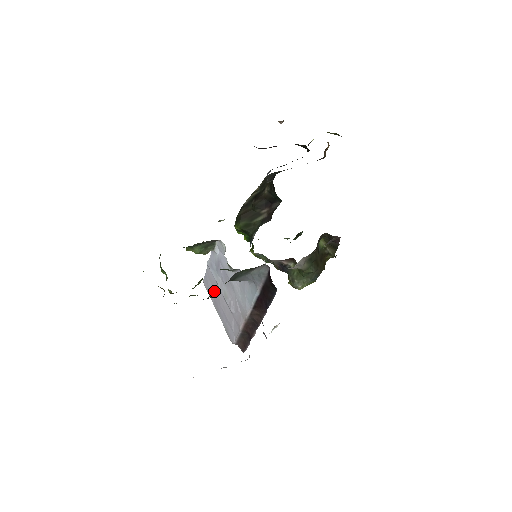
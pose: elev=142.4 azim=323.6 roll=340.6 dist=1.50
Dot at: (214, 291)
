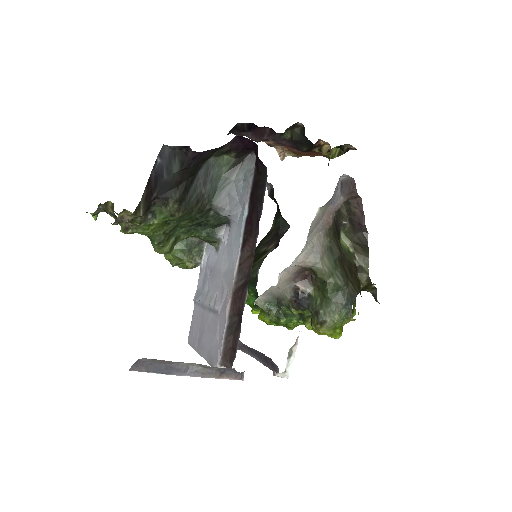
Dot at: (199, 327)
